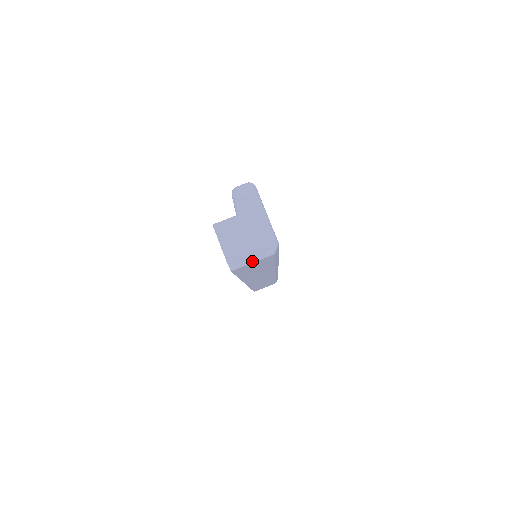
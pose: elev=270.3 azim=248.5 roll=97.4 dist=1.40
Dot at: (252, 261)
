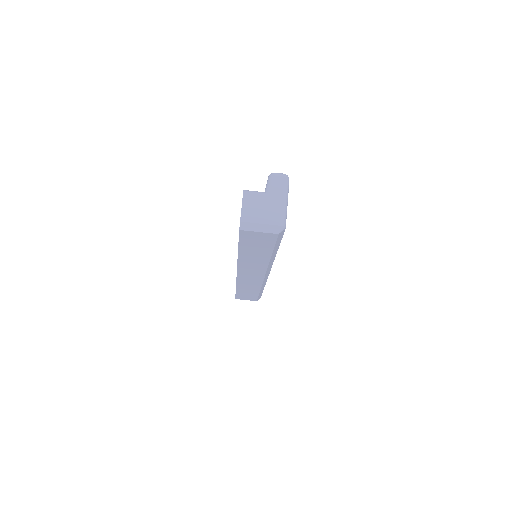
Dot at: (259, 230)
